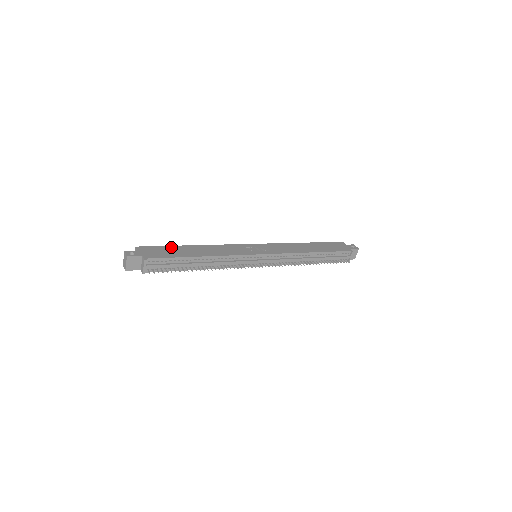
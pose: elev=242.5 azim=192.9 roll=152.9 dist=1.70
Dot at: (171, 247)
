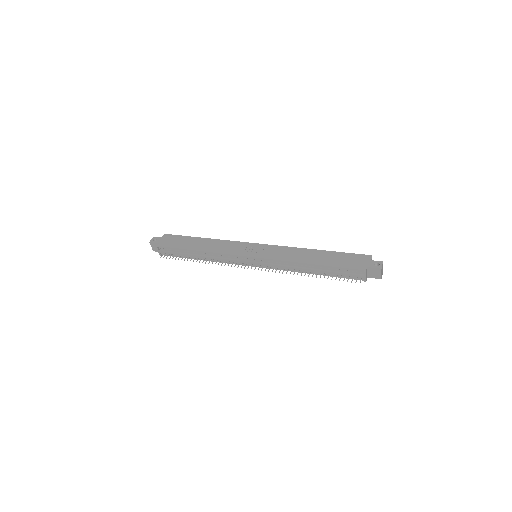
Dot at: (187, 238)
